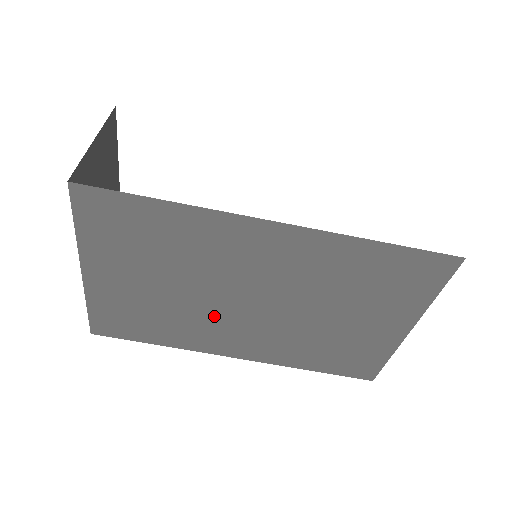
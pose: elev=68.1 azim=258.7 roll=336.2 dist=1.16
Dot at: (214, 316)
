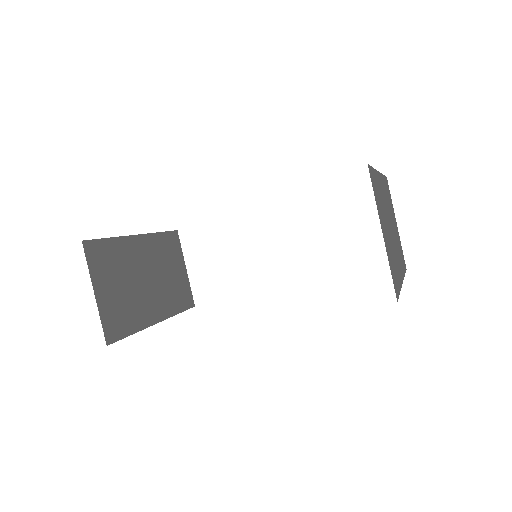
Dot at: occluded
